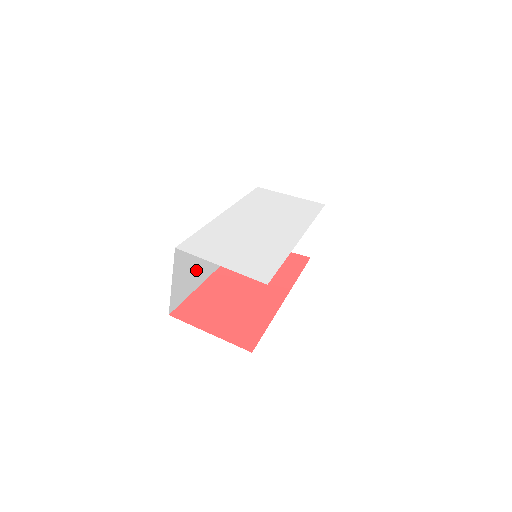
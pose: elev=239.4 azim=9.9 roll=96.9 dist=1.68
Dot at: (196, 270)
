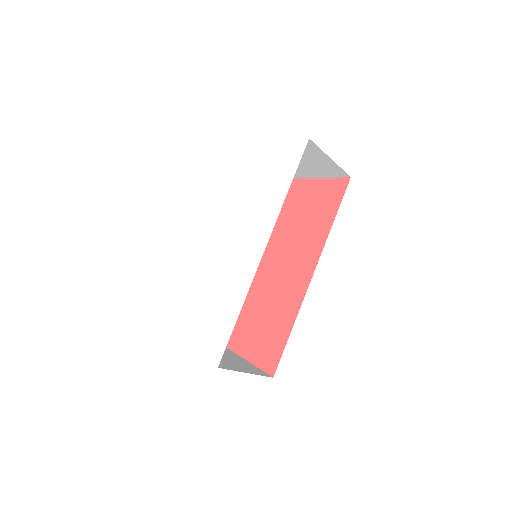
Dot at: occluded
